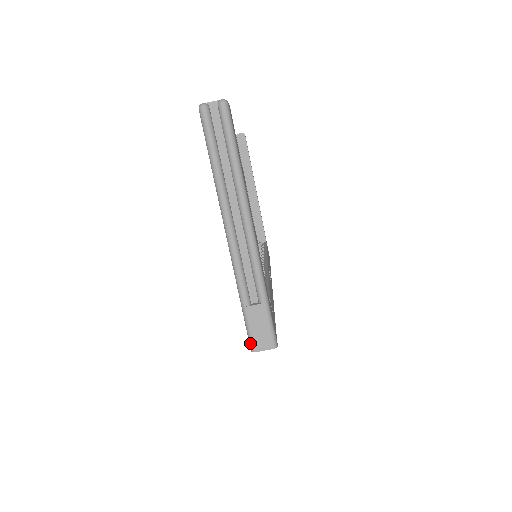
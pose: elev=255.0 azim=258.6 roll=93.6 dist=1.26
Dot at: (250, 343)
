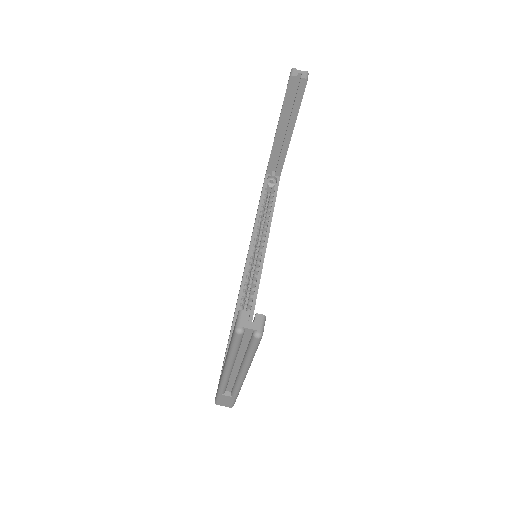
Dot at: (216, 401)
